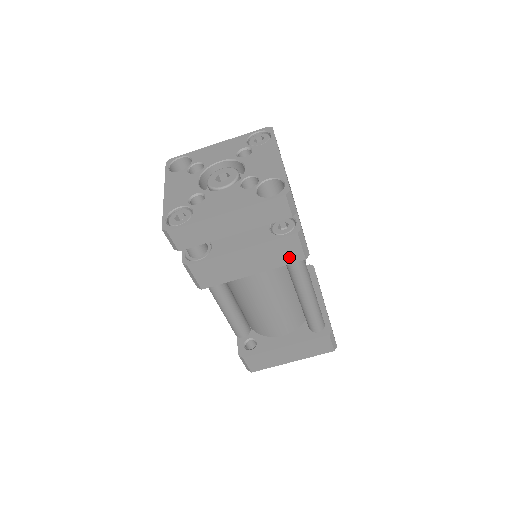
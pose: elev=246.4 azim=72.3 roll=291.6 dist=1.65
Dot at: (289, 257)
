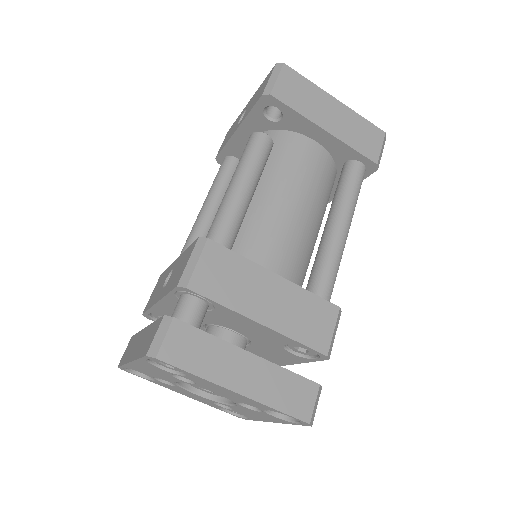
Dot at: occluded
